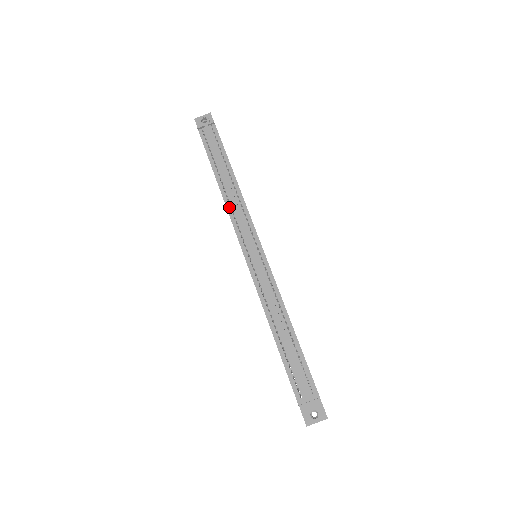
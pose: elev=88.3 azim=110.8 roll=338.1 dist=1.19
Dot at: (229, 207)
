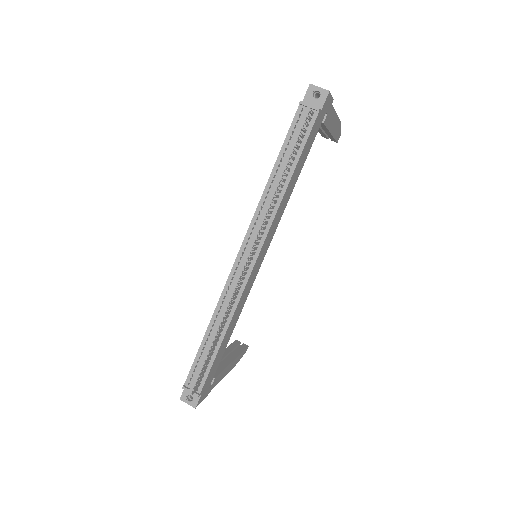
Dot at: (259, 209)
